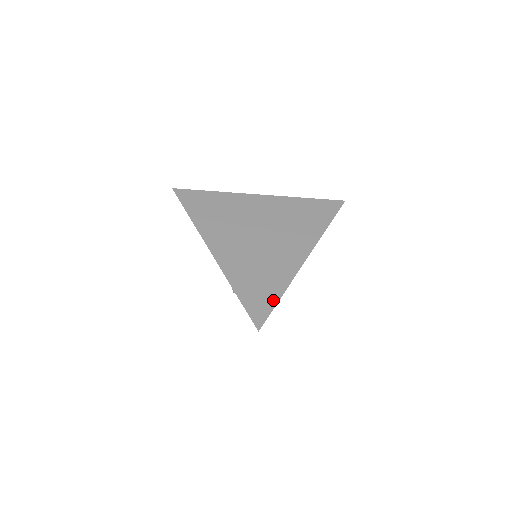
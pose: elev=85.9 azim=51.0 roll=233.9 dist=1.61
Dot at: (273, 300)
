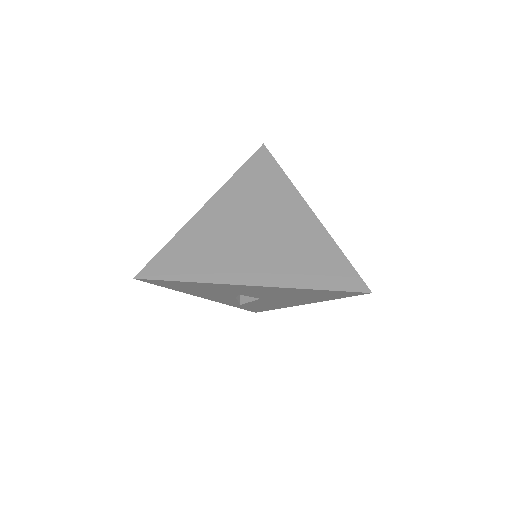
Dot at: (177, 276)
